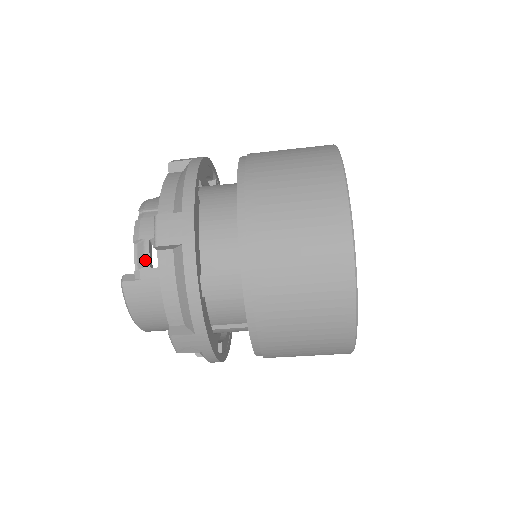
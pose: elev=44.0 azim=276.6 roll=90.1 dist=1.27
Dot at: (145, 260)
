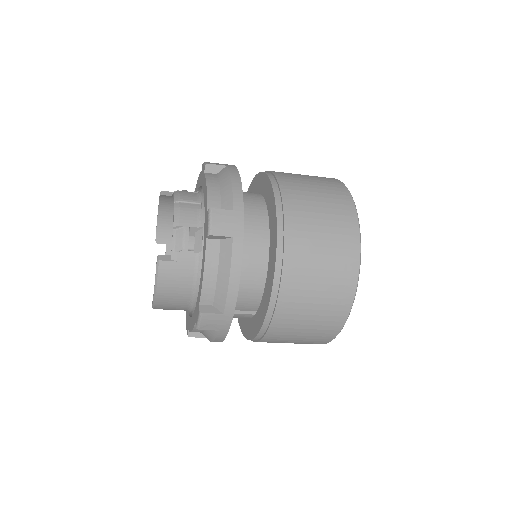
Dot at: (184, 245)
